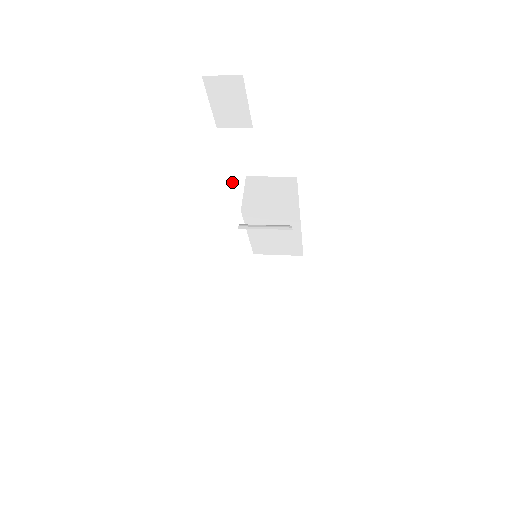
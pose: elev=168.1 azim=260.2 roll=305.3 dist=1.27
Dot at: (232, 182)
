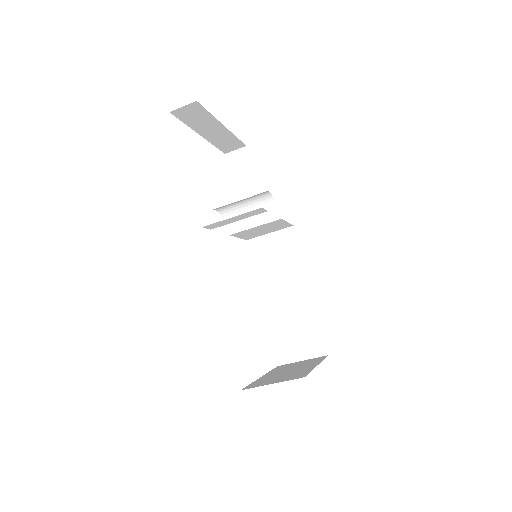
Dot at: occluded
